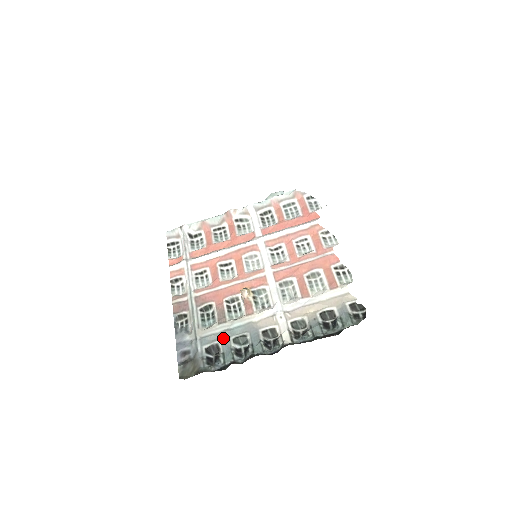
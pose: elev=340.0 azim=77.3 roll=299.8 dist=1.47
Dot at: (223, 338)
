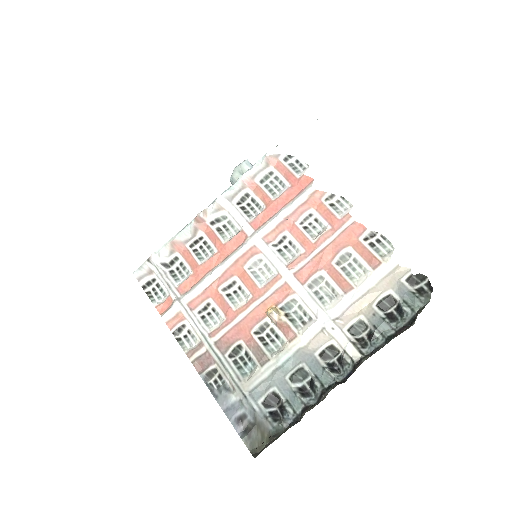
Dot at: (277, 382)
